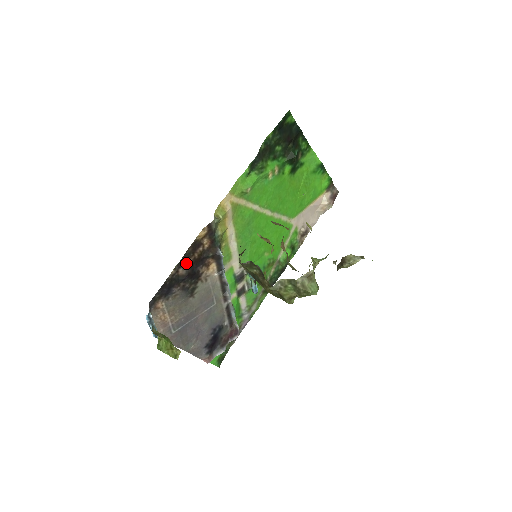
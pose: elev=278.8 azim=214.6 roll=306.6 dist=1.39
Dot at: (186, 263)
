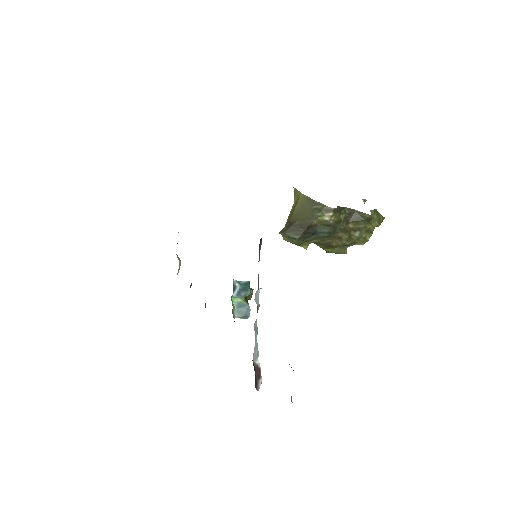
Dot at: occluded
